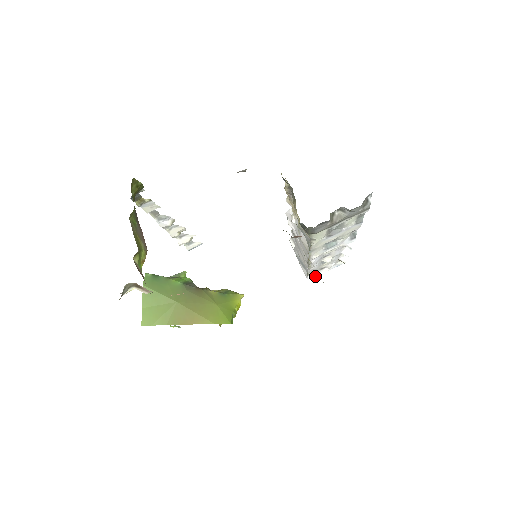
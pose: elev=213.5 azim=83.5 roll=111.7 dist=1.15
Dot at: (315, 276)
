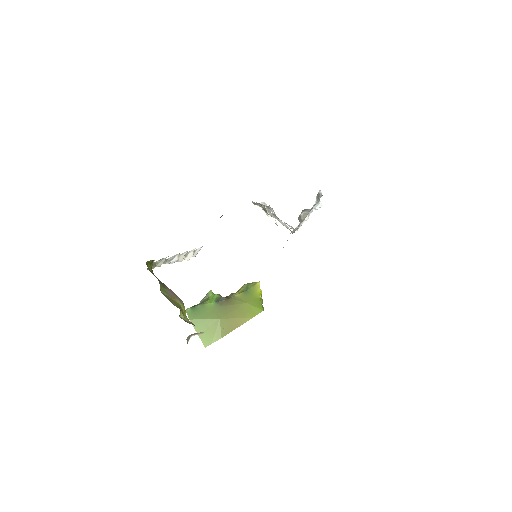
Dot at: (300, 226)
